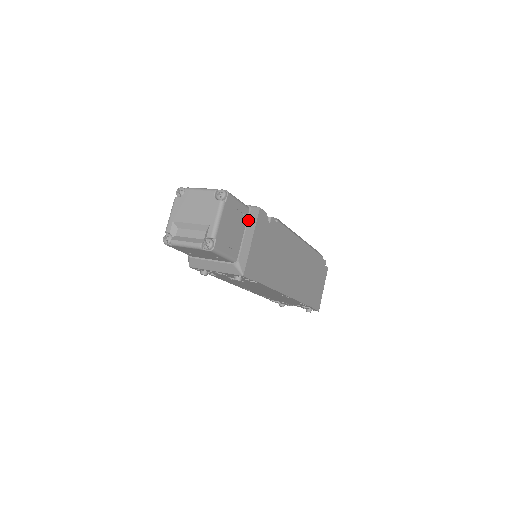
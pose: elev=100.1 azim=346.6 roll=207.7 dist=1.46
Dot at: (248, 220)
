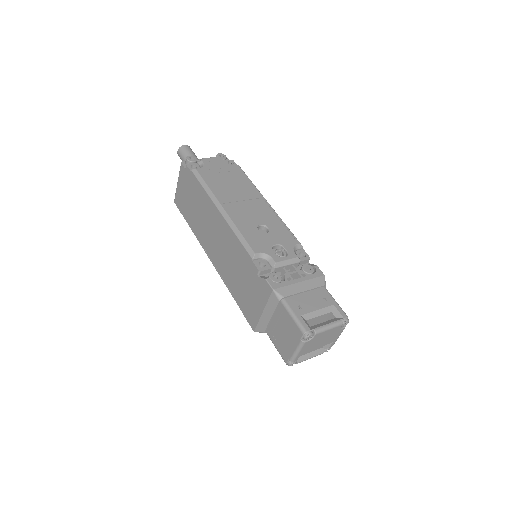
Dot at: occluded
